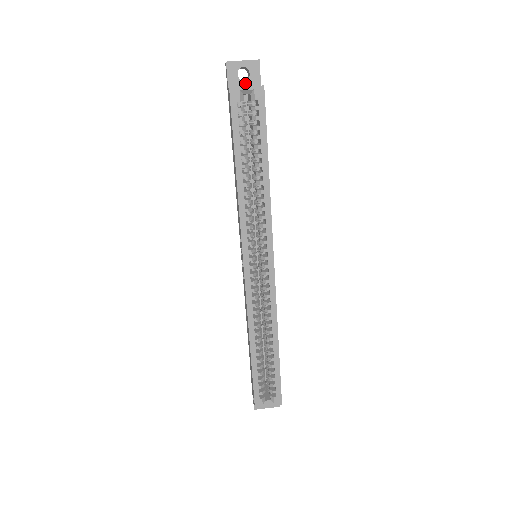
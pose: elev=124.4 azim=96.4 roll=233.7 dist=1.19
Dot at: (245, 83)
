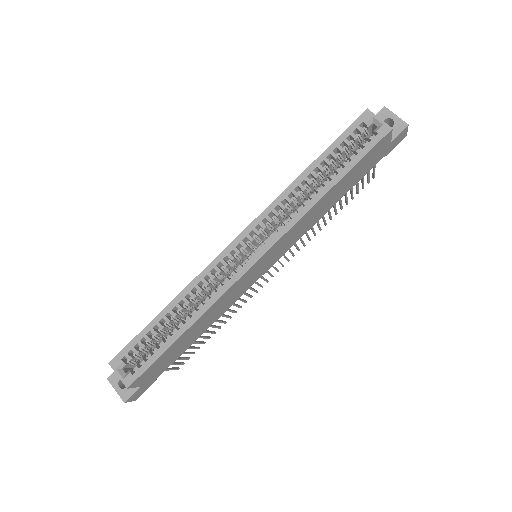
Dot at: occluded
